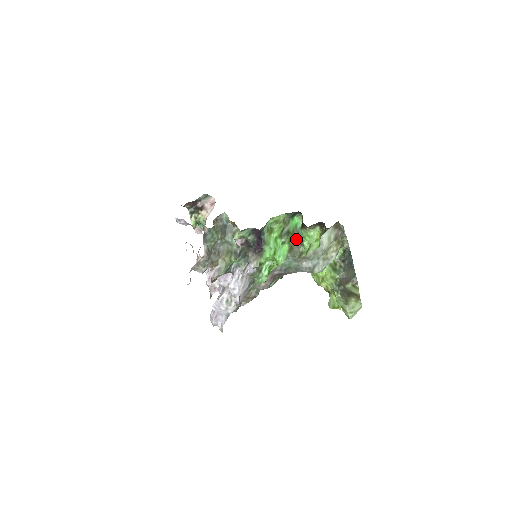
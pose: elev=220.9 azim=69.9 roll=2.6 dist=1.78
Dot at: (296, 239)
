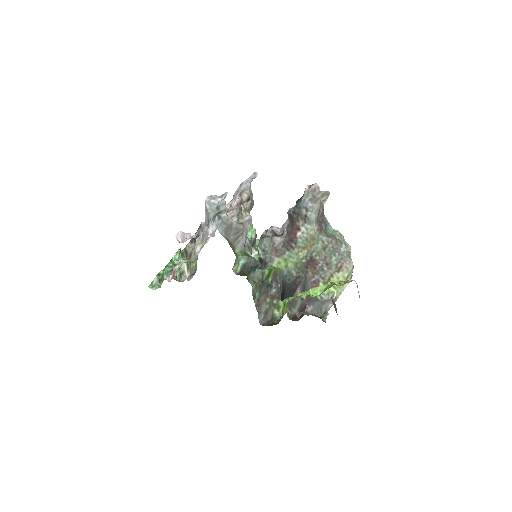
Dot at: occluded
